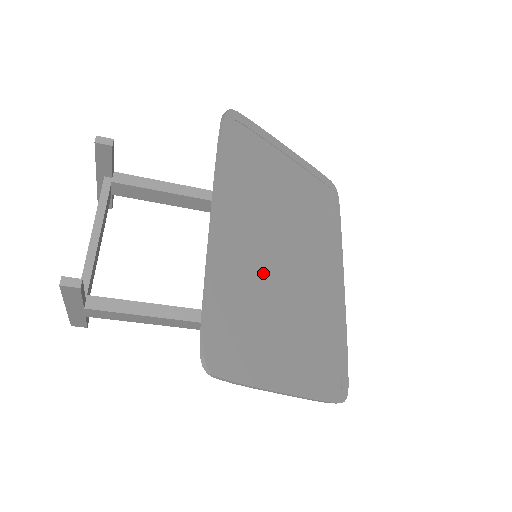
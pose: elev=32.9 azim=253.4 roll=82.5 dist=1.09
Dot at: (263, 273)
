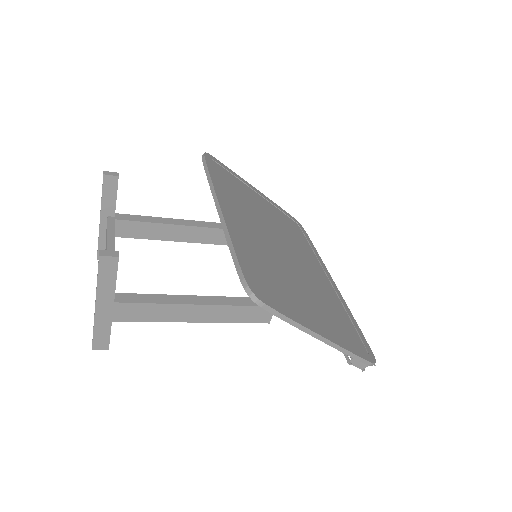
Dot at: (270, 252)
